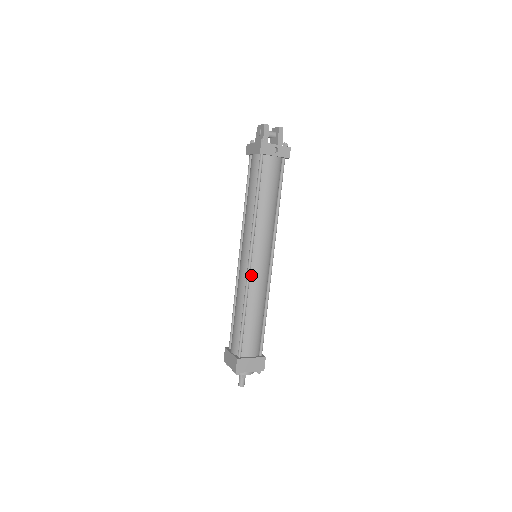
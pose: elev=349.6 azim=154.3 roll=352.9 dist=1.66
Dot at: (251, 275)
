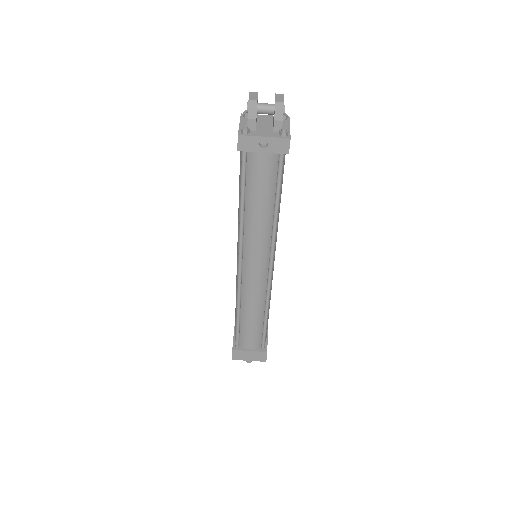
Dot at: (243, 281)
